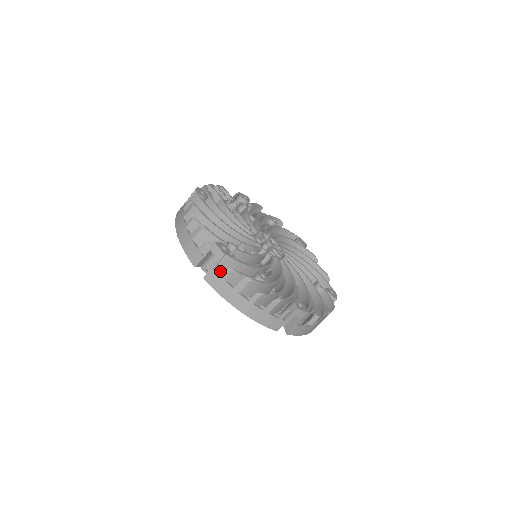
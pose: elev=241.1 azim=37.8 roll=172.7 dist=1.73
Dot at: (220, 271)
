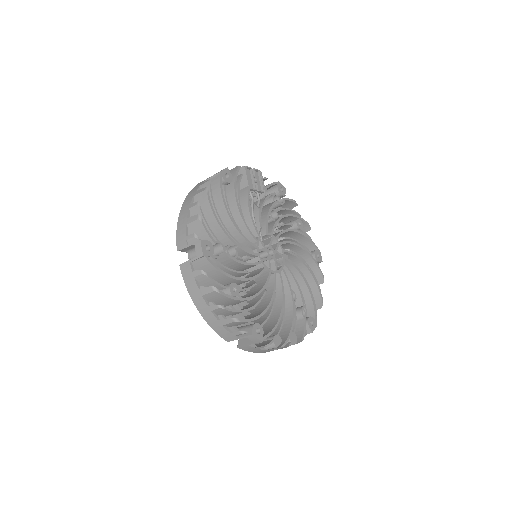
Dot at: (196, 267)
